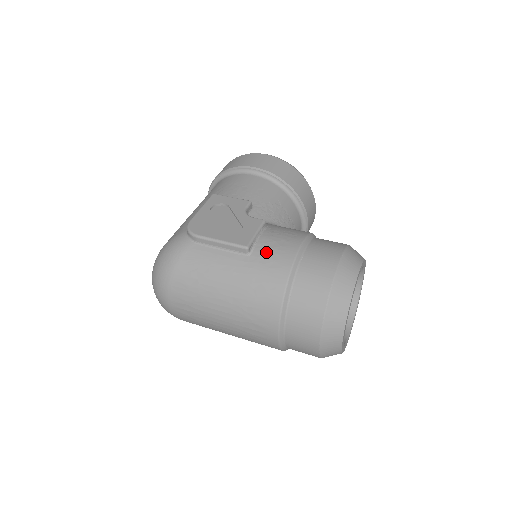
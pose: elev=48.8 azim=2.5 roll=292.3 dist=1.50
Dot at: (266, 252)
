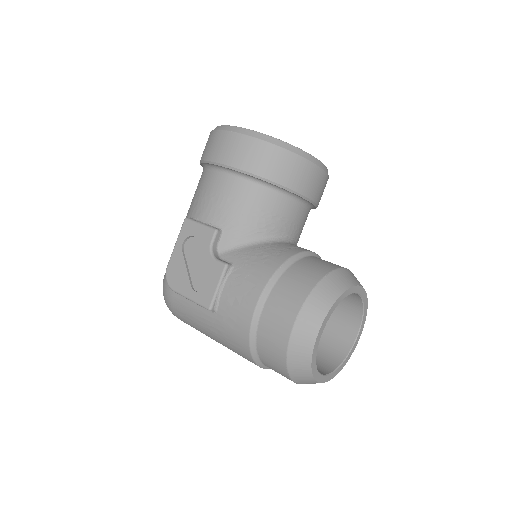
Dot at: (228, 311)
